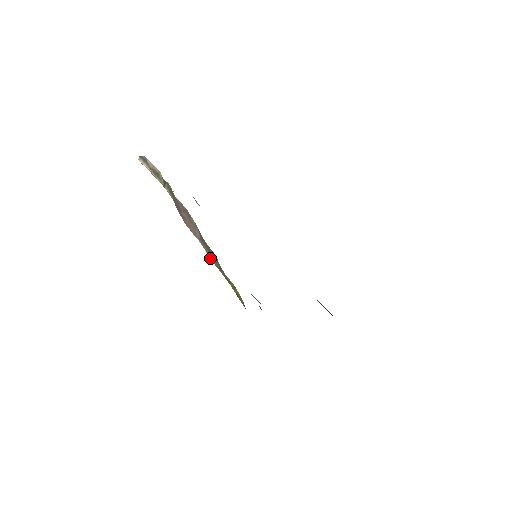
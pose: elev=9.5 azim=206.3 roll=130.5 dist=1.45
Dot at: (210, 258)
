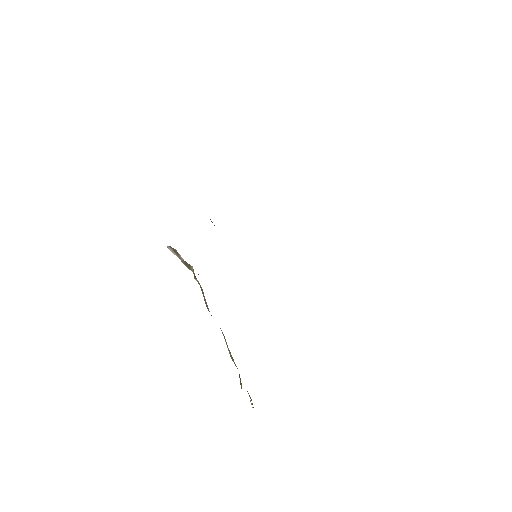
Dot at: (228, 350)
